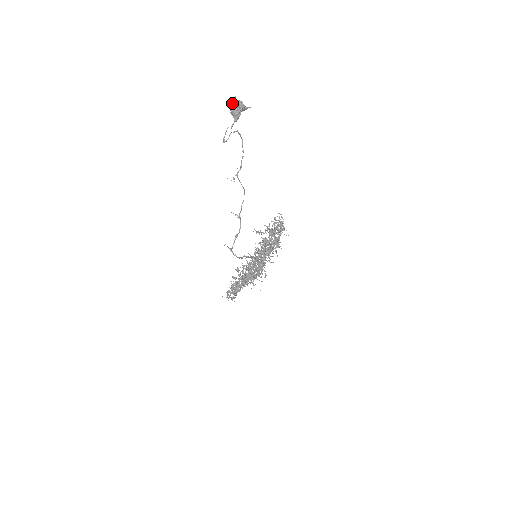
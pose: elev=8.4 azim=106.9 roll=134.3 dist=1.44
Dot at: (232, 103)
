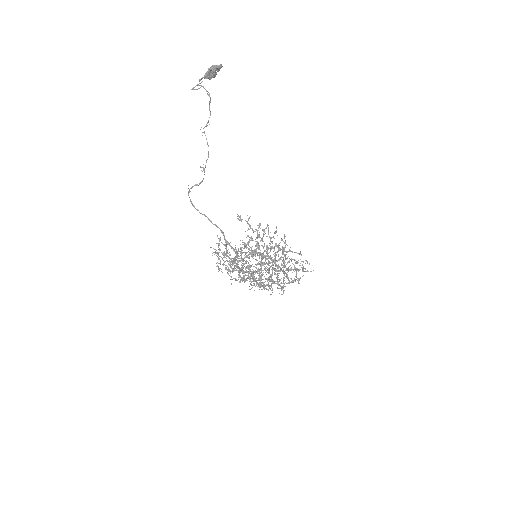
Dot at: occluded
